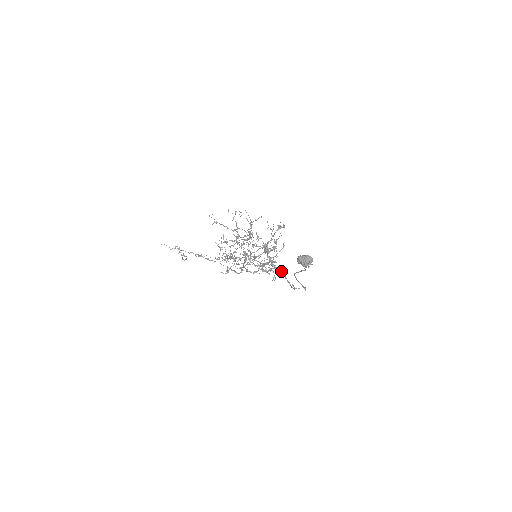
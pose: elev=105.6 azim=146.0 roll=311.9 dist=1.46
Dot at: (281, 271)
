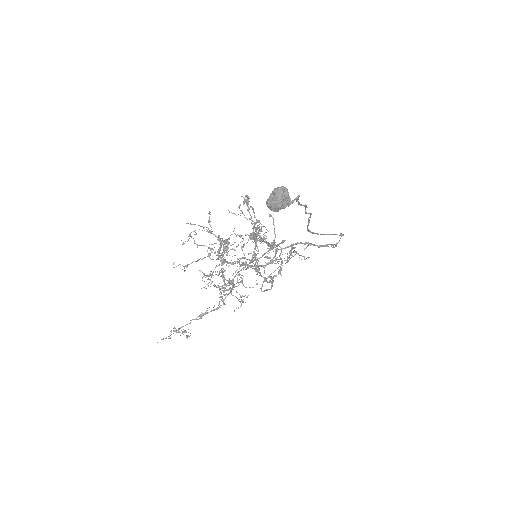
Dot at: occluded
